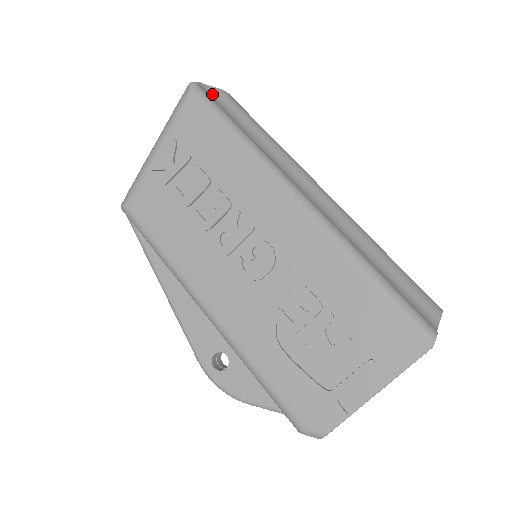
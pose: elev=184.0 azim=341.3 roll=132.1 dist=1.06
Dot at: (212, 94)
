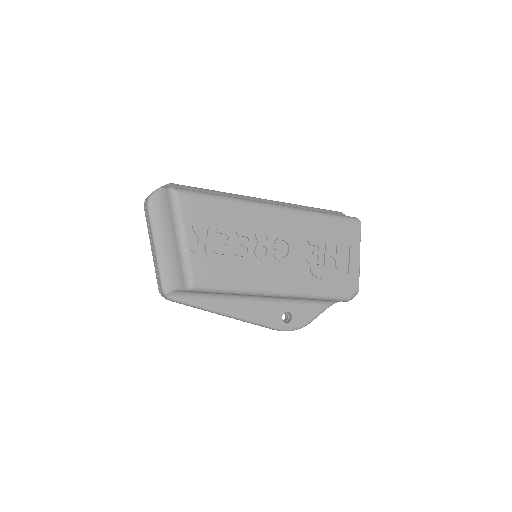
Dot at: occluded
